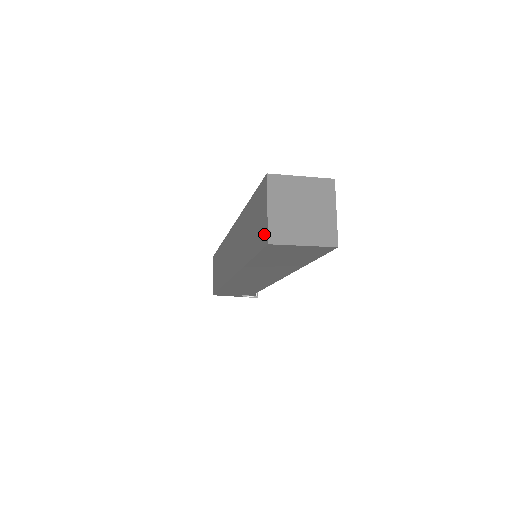
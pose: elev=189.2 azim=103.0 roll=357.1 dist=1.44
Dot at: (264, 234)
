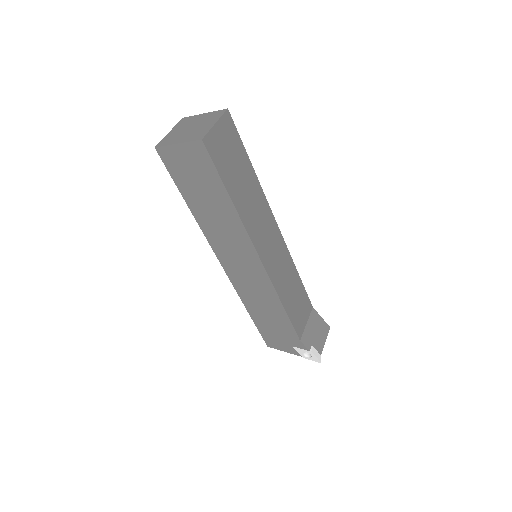
Dot at: occluded
